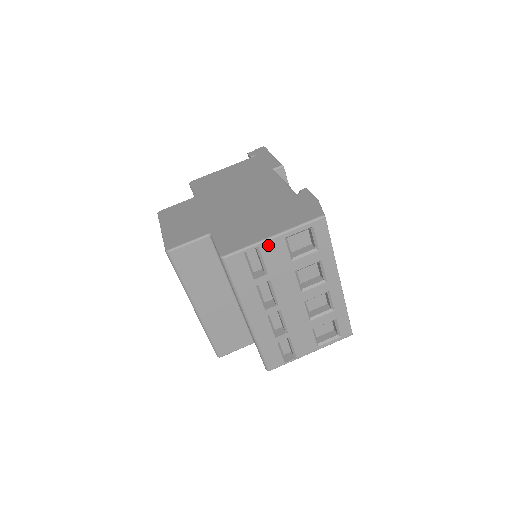
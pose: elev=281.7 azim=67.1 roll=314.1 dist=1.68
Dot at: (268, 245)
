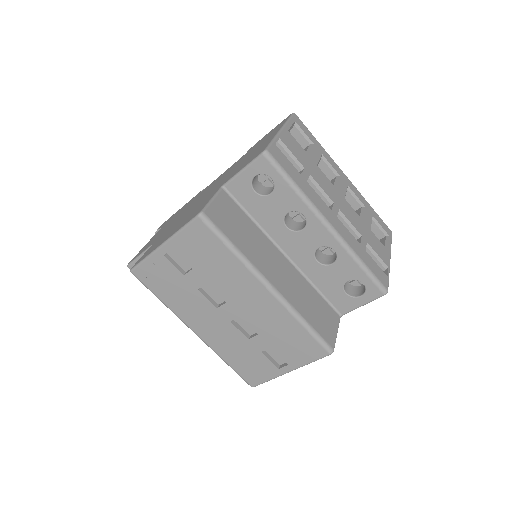
Dot at: (284, 137)
